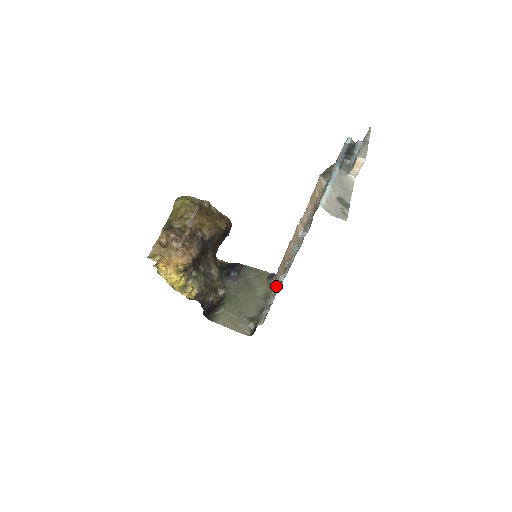
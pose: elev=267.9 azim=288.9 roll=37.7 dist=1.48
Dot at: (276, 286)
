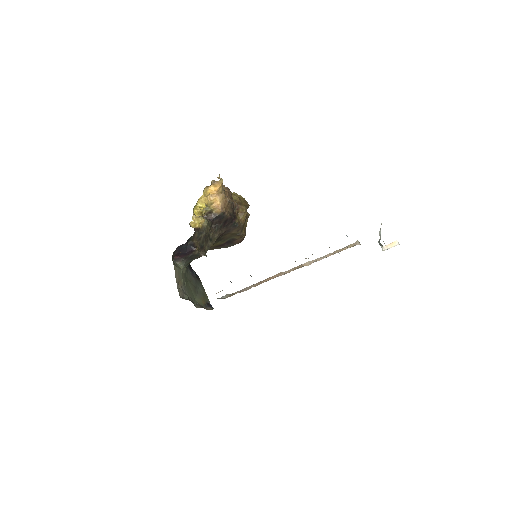
Dot at: (230, 295)
